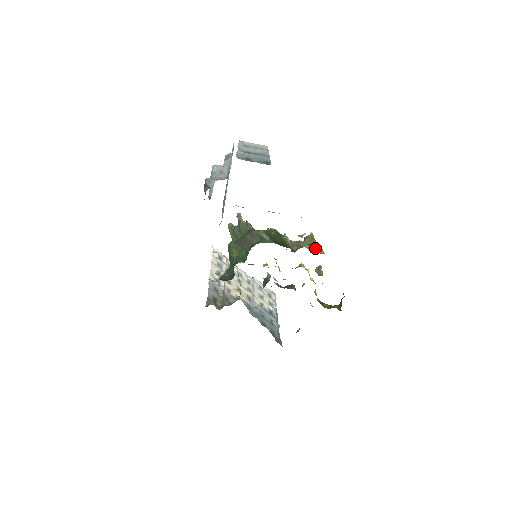
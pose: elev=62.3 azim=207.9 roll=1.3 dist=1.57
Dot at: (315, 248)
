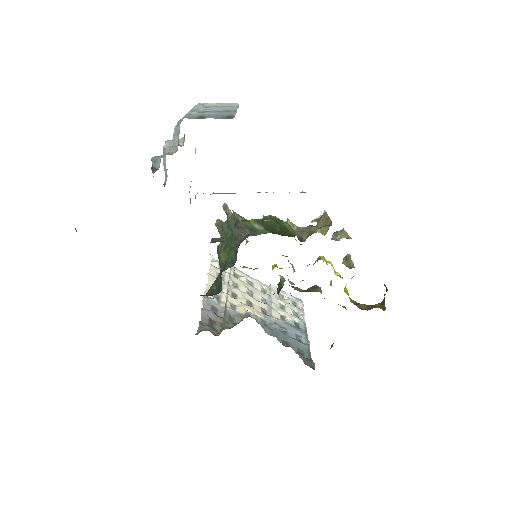
Dot at: (336, 232)
